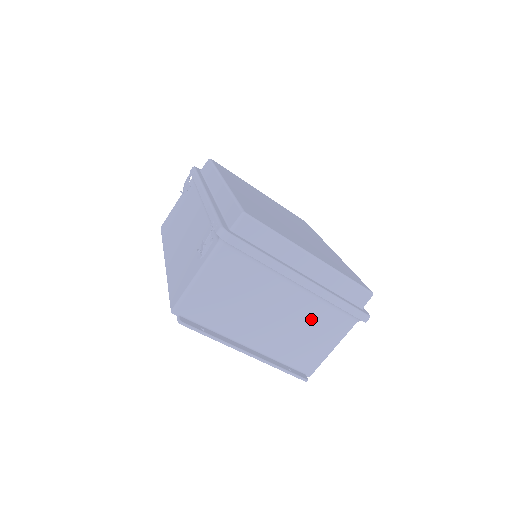
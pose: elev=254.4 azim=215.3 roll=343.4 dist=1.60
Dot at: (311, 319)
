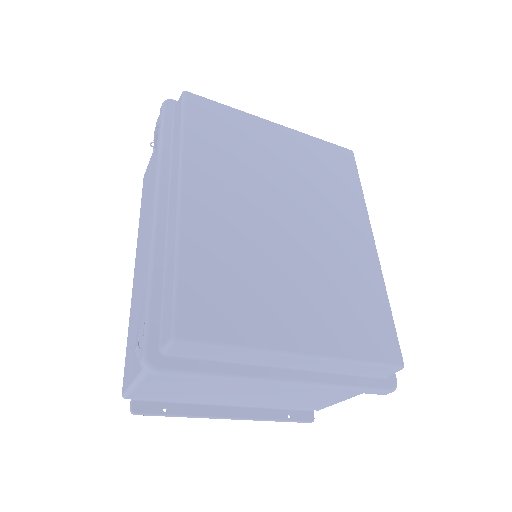
Dot at: (310, 390)
